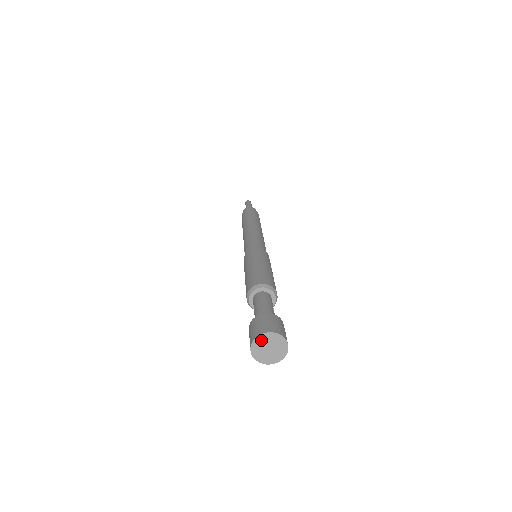
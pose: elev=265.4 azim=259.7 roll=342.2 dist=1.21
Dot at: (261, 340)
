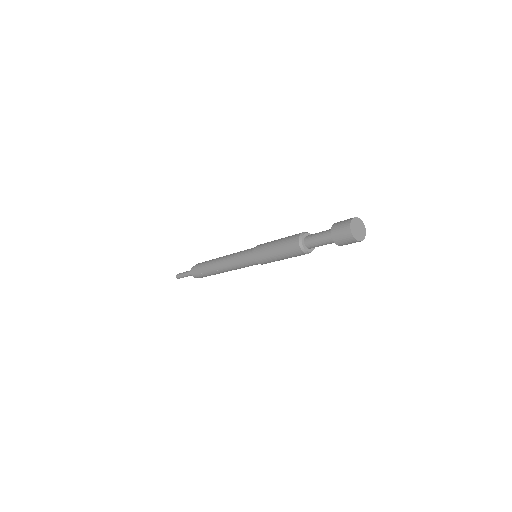
Dot at: (353, 226)
